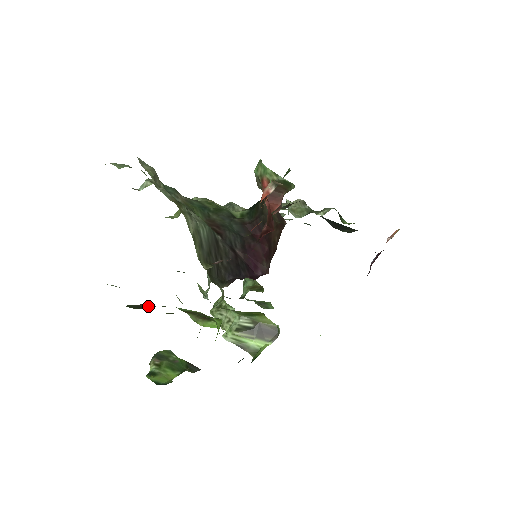
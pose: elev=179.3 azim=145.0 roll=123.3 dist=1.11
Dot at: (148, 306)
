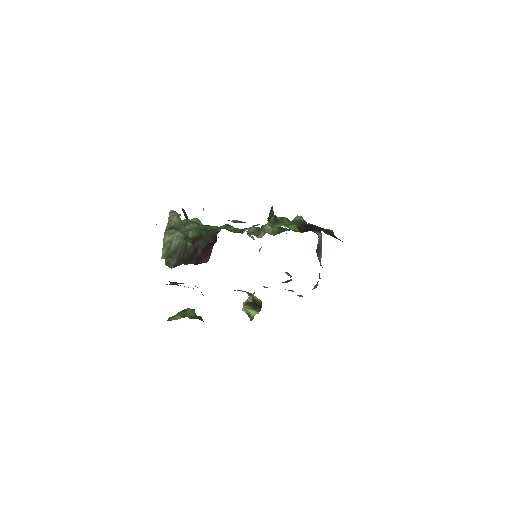
Dot at: (174, 283)
